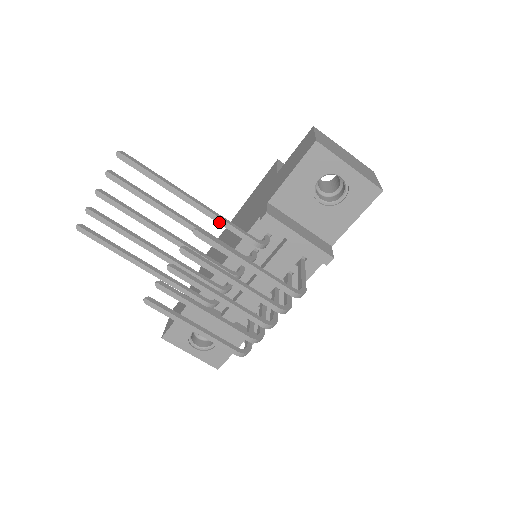
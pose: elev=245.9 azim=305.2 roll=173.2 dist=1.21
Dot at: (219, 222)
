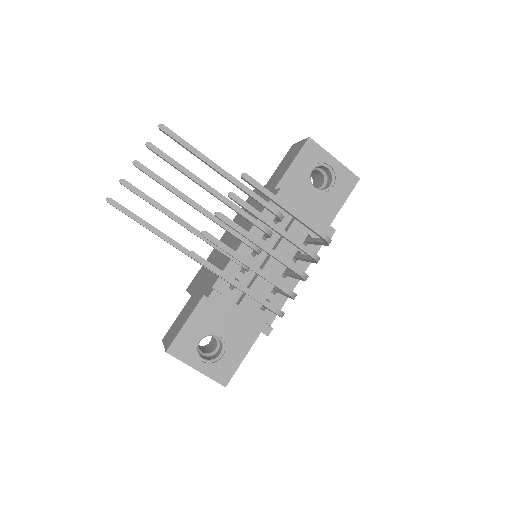
Dot at: (246, 191)
